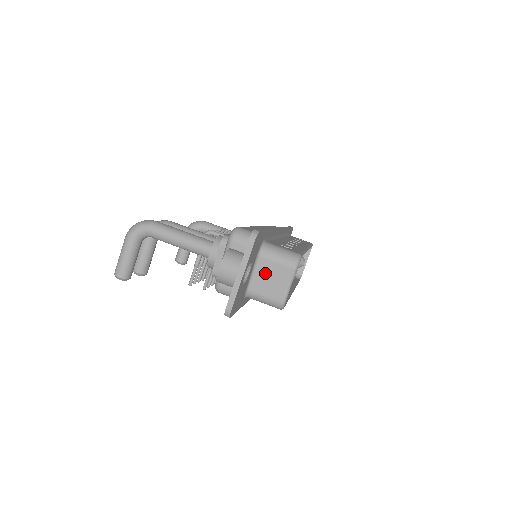
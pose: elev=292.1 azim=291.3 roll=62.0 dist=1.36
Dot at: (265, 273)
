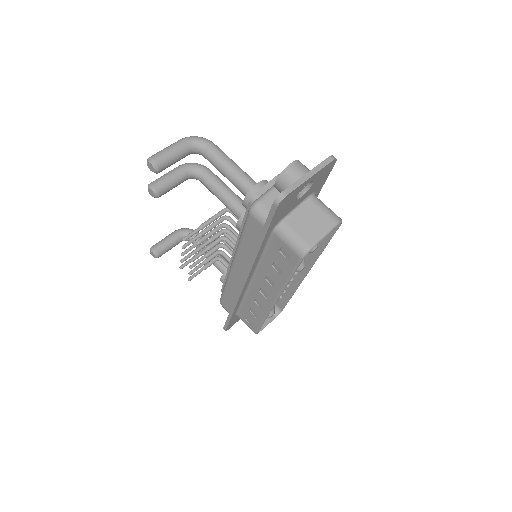
Dot at: (307, 214)
